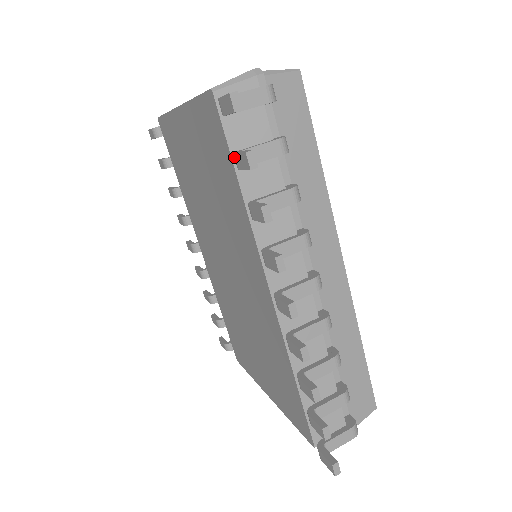
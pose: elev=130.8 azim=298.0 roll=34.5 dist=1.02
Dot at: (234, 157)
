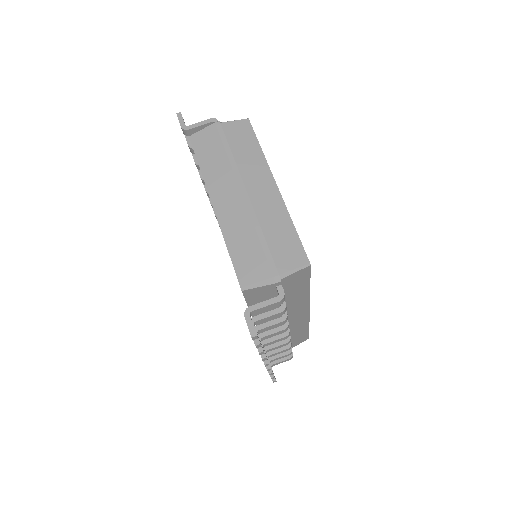
Dot at: occluded
